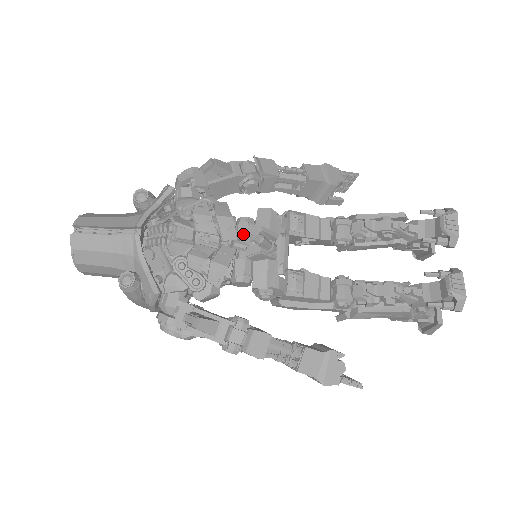
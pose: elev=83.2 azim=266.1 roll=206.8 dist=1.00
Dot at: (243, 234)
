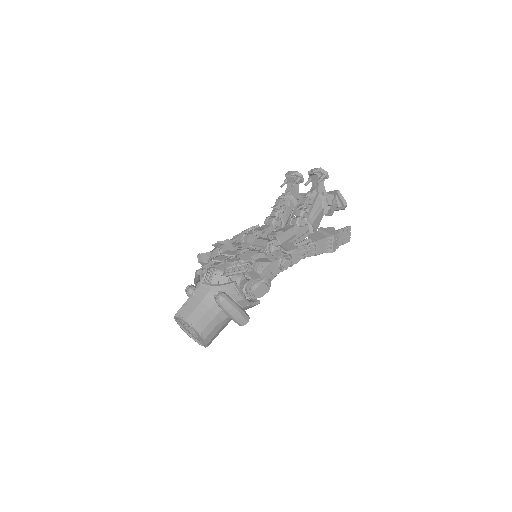
Dot at: occluded
